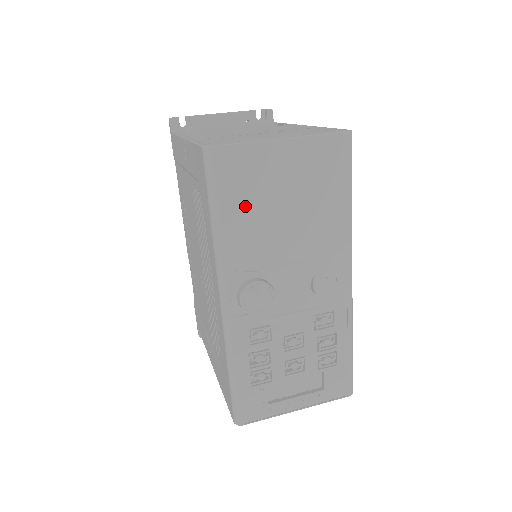
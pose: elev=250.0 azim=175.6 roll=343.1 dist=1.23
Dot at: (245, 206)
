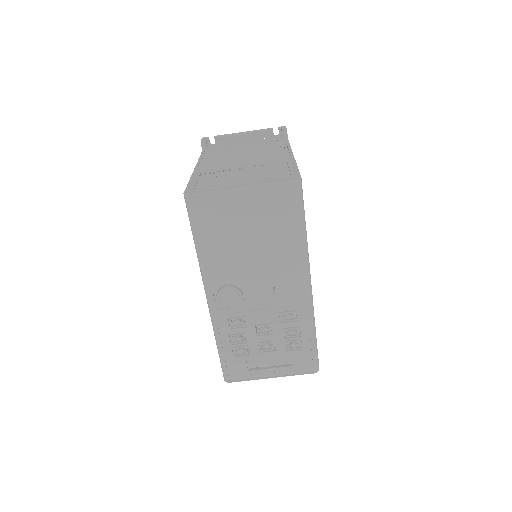
Dot at: (217, 234)
